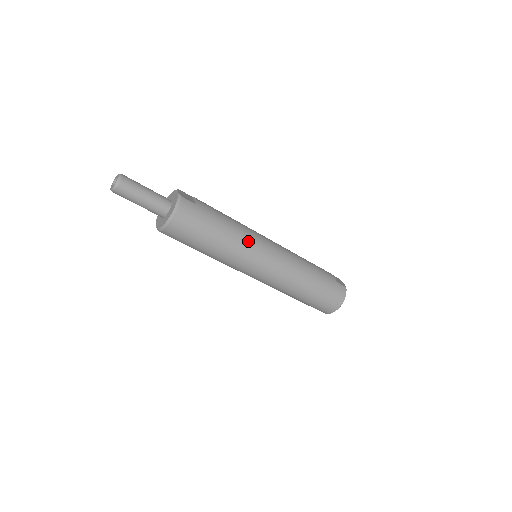
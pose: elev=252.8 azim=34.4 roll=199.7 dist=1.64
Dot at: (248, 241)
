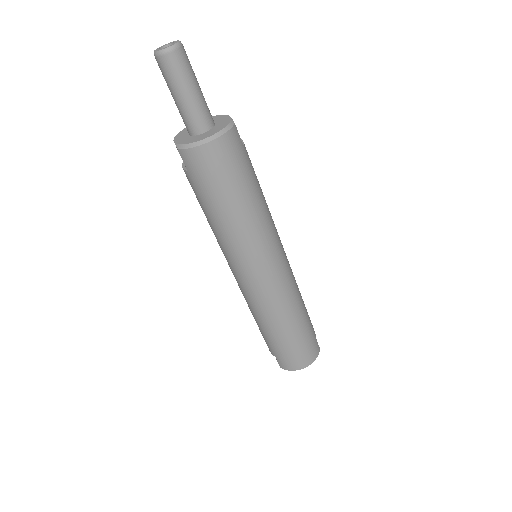
Dot at: (269, 230)
